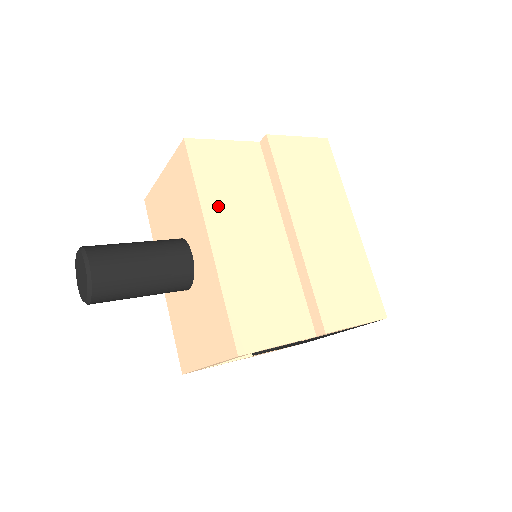
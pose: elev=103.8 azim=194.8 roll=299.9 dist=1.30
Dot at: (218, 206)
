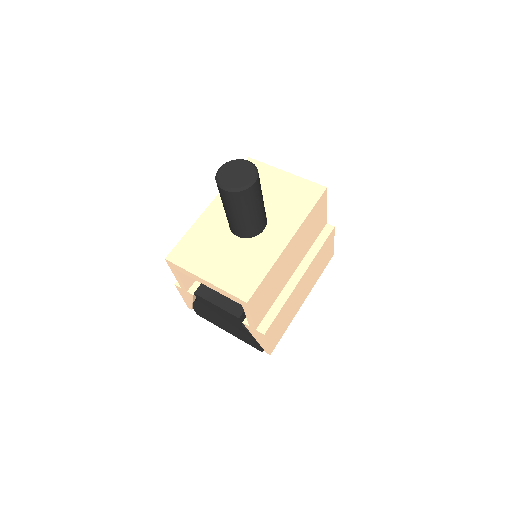
Dot at: (303, 231)
